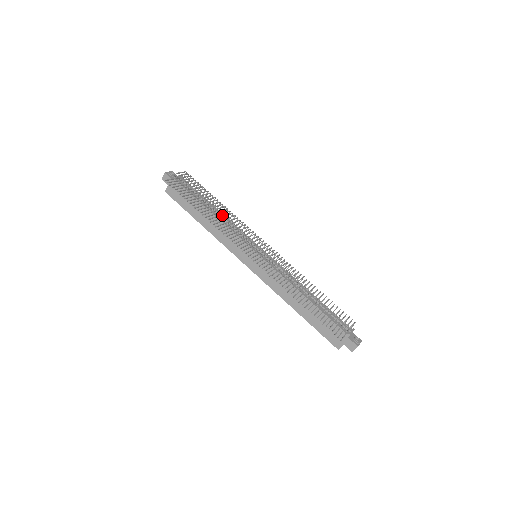
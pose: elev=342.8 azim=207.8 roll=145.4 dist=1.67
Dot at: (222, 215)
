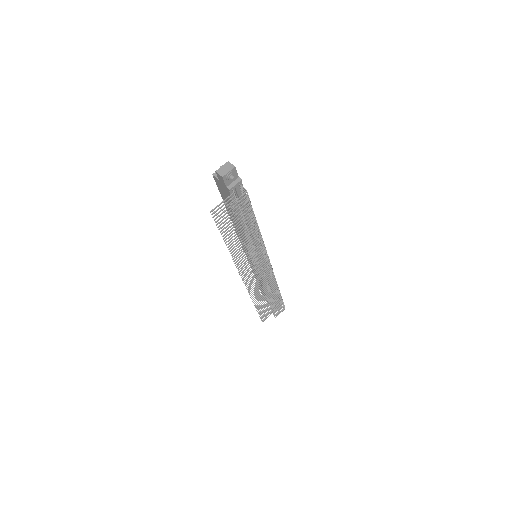
Dot at: (252, 230)
